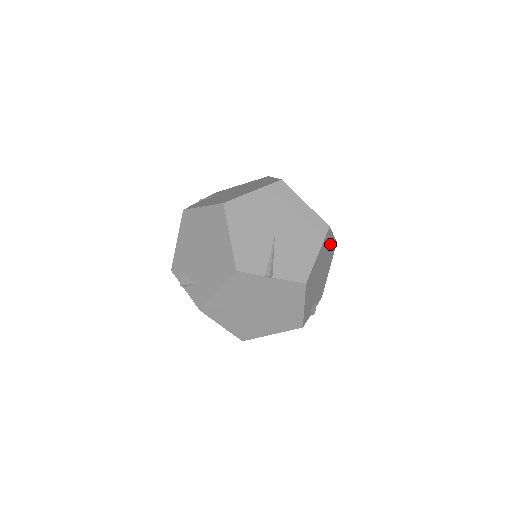
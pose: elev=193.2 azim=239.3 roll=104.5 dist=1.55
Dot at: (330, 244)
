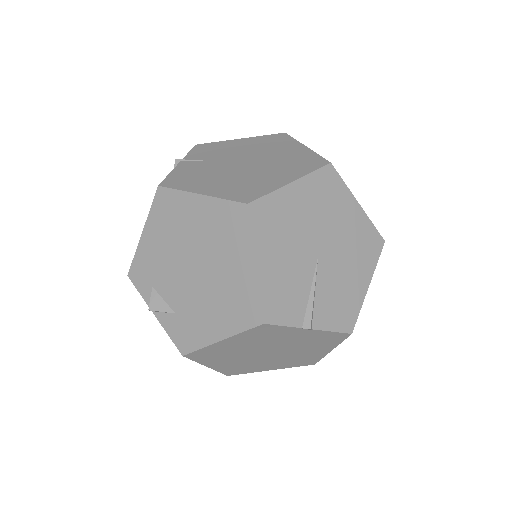
Dot at: occluded
